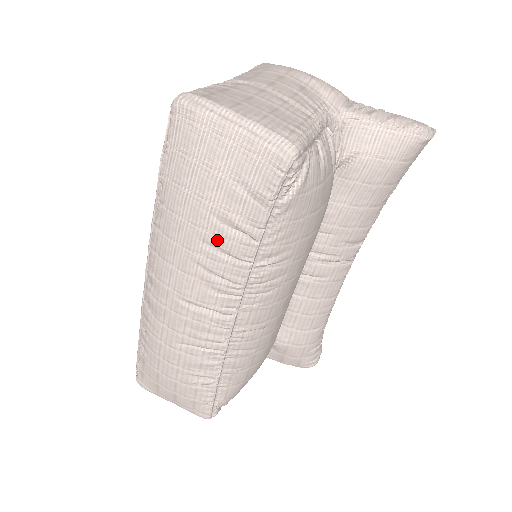
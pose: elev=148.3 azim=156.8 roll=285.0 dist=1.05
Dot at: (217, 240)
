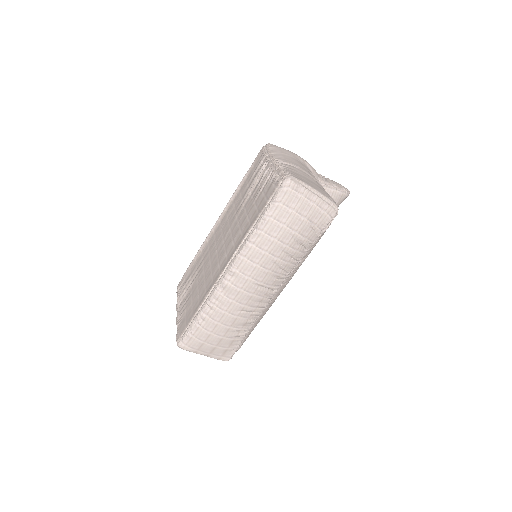
Dot at: (290, 250)
